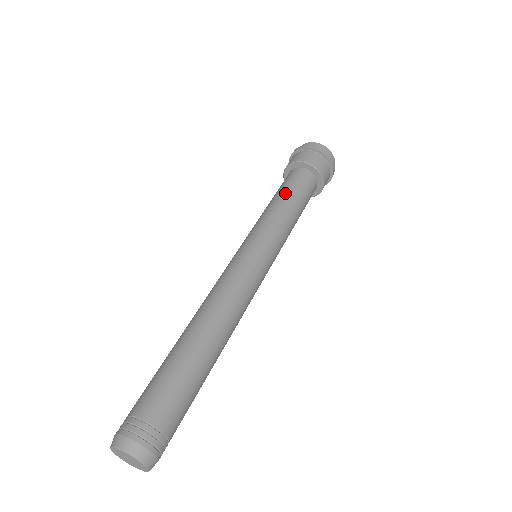
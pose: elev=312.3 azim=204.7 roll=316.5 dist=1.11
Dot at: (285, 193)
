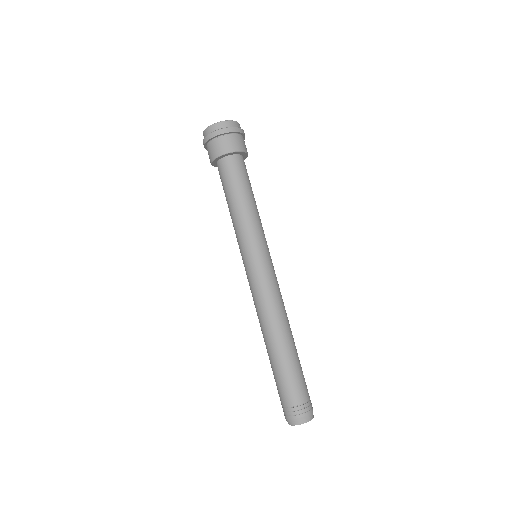
Dot at: (245, 192)
